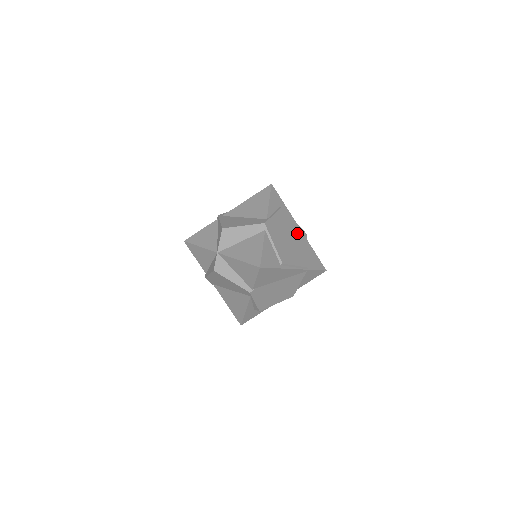
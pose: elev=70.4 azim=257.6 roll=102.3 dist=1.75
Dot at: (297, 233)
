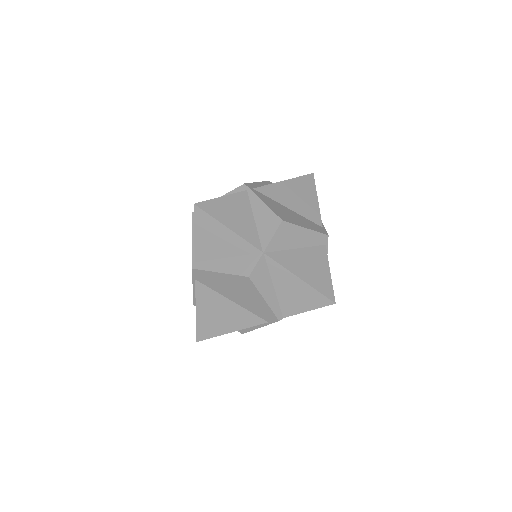
Dot at: occluded
